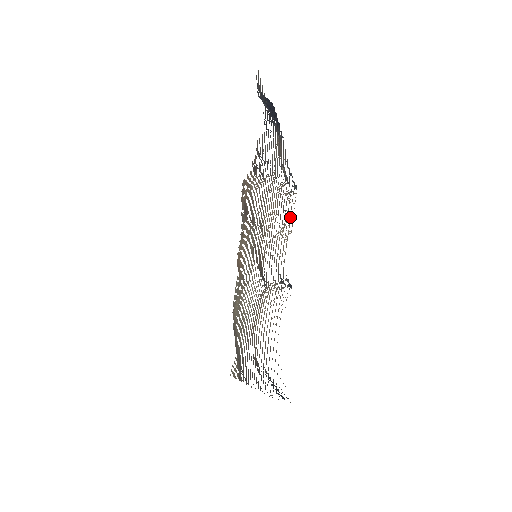
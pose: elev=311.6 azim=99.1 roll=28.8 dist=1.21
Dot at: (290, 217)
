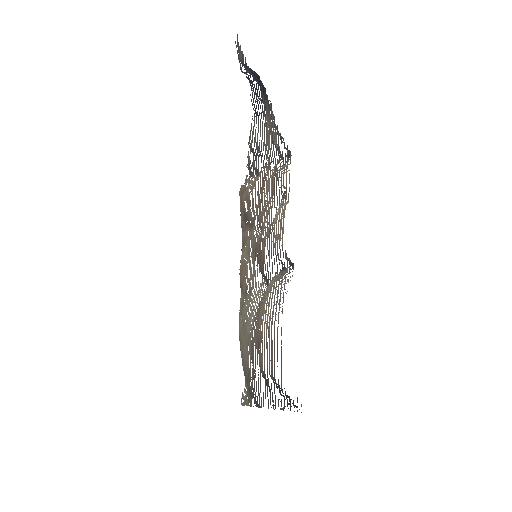
Dot at: (286, 188)
